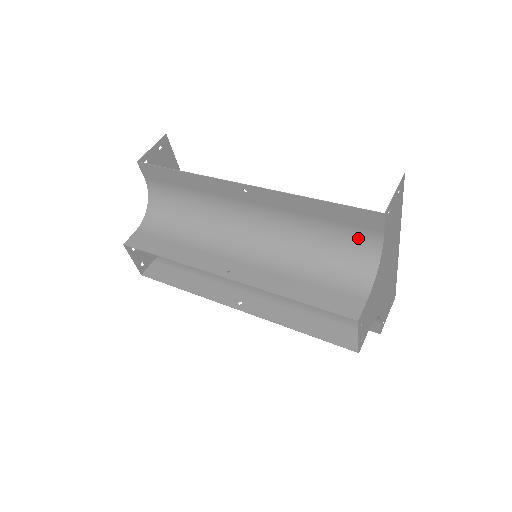
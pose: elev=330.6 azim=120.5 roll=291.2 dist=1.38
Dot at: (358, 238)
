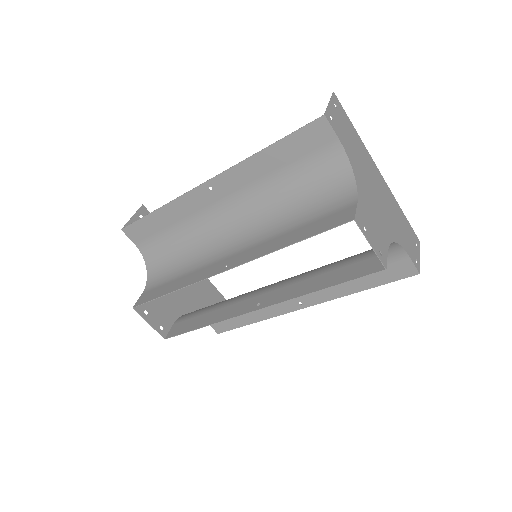
Dot at: (322, 162)
